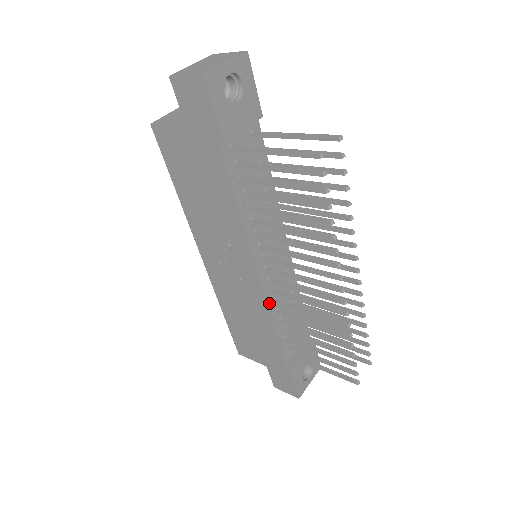
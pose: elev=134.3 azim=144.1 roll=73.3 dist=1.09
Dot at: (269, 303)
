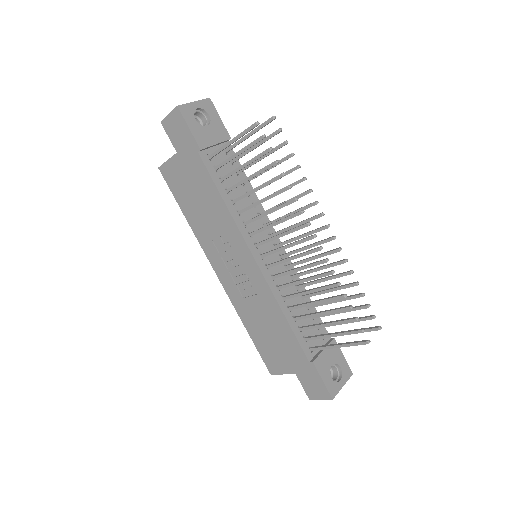
Dot at: (272, 288)
